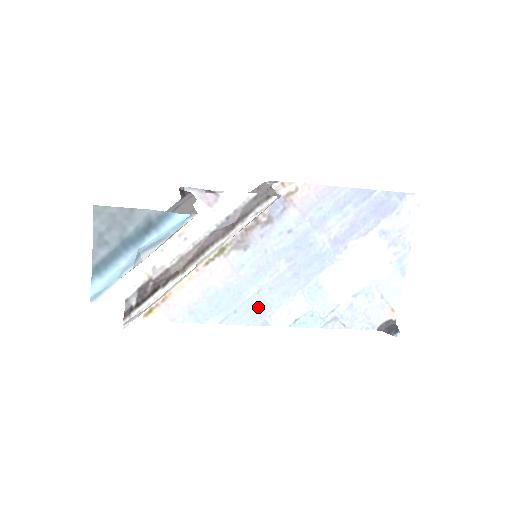
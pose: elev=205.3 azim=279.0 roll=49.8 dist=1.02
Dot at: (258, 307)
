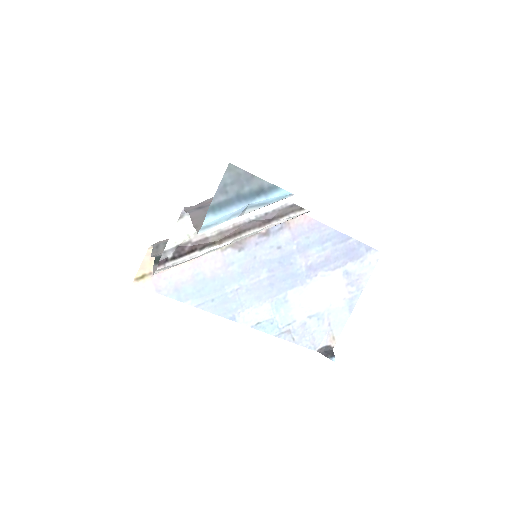
Dot at: (232, 302)
